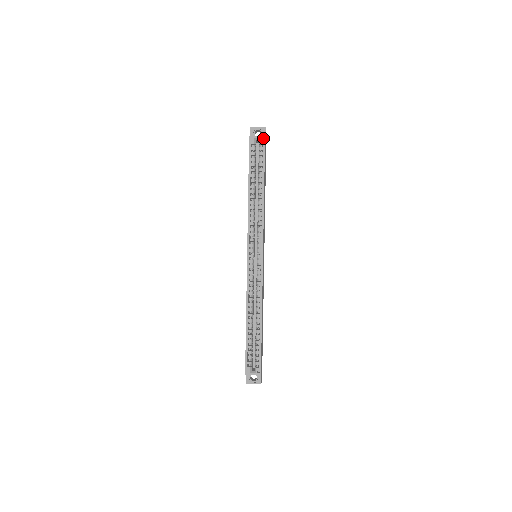
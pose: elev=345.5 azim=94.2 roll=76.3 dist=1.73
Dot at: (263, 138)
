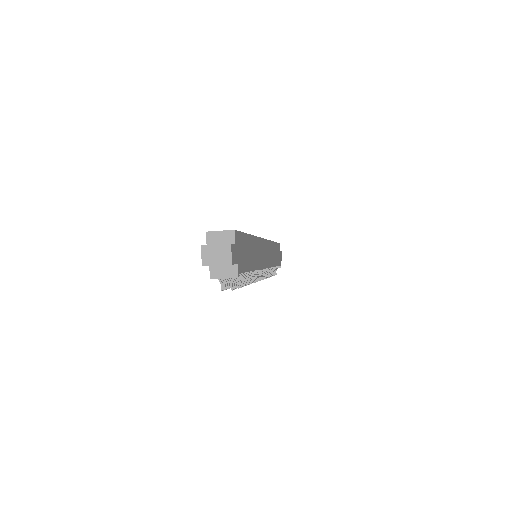
Dot at: occluded
